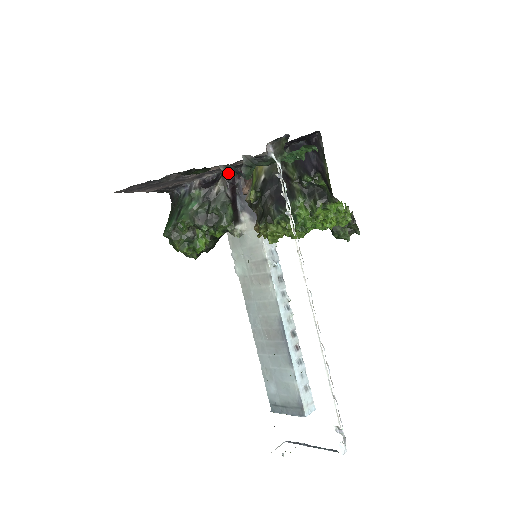
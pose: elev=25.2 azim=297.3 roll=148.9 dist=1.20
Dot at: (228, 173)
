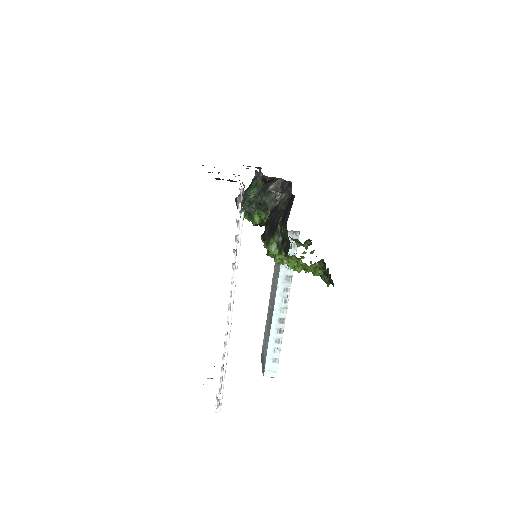
Dot at: (283, 179)
